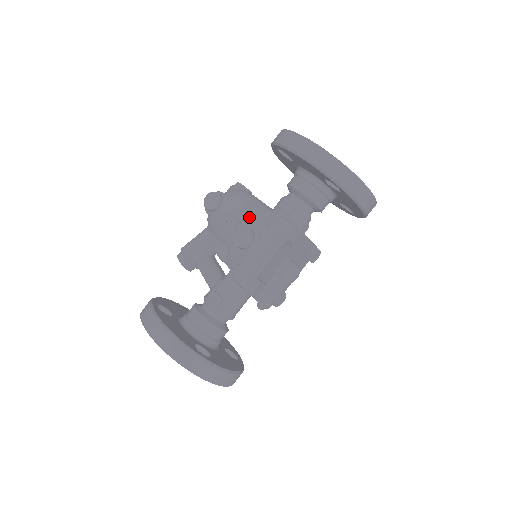
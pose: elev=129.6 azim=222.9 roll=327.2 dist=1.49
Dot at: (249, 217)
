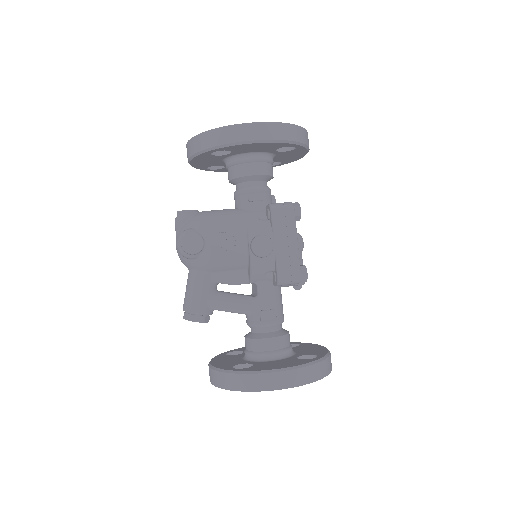
Dot at: (240, 228)
